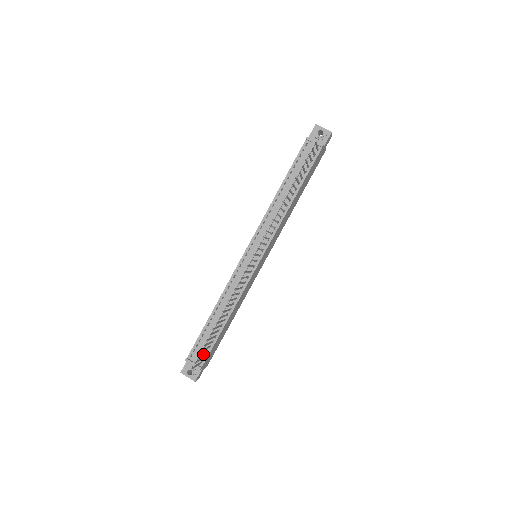
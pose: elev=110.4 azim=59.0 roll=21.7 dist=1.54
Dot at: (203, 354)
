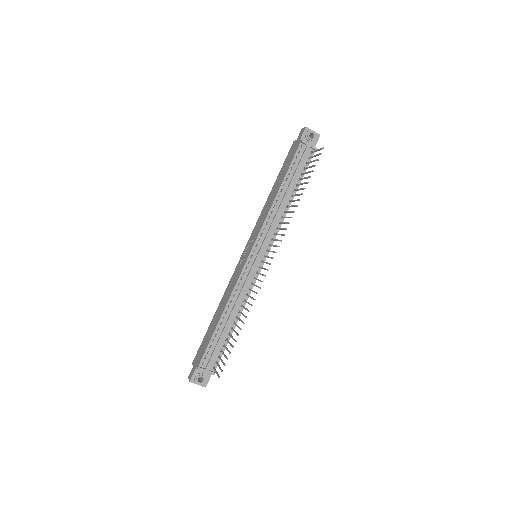
Dot at: (222, 360)
